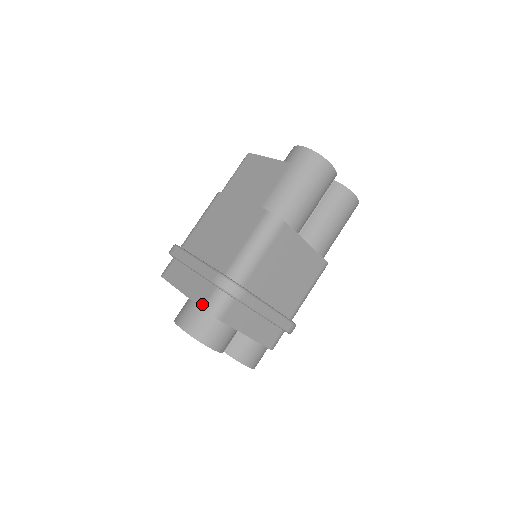
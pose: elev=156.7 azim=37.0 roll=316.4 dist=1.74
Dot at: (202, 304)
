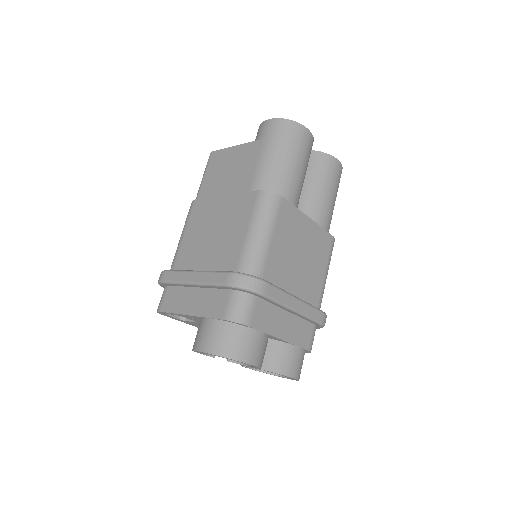
Dot at: (221, 315)
